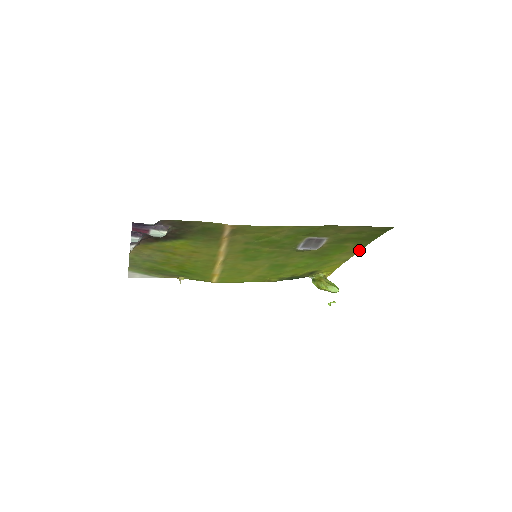
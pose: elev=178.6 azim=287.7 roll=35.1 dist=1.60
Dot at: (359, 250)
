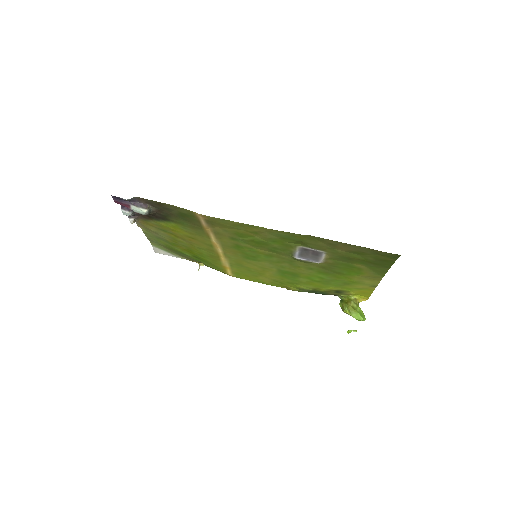
Dot at: (381, 277)
